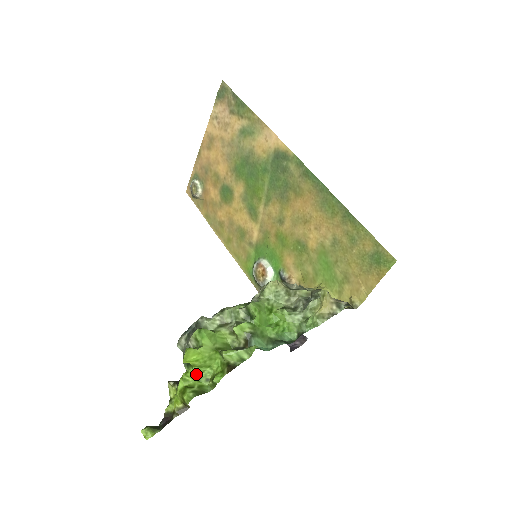
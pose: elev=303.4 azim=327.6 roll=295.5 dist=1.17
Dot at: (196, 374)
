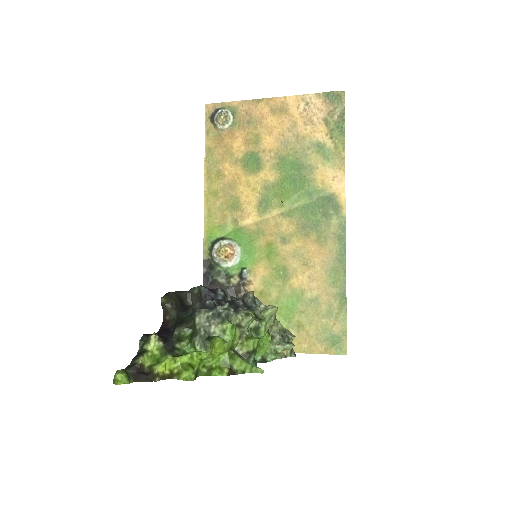
Dot at: (204, 359)
